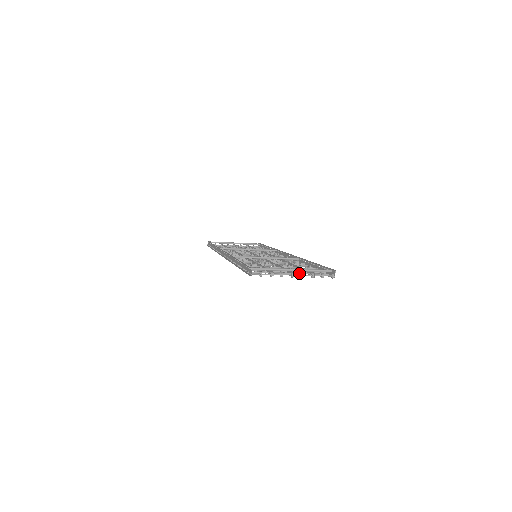
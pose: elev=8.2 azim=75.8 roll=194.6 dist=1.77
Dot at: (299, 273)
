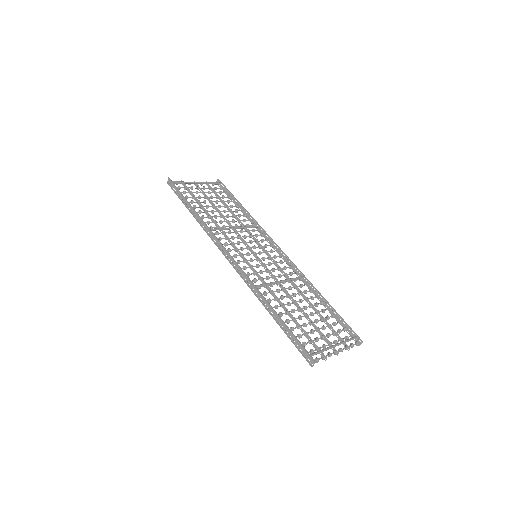
Dot at: (335, 343)
